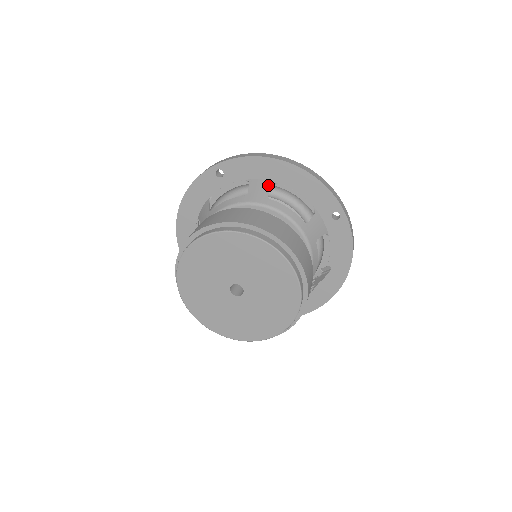
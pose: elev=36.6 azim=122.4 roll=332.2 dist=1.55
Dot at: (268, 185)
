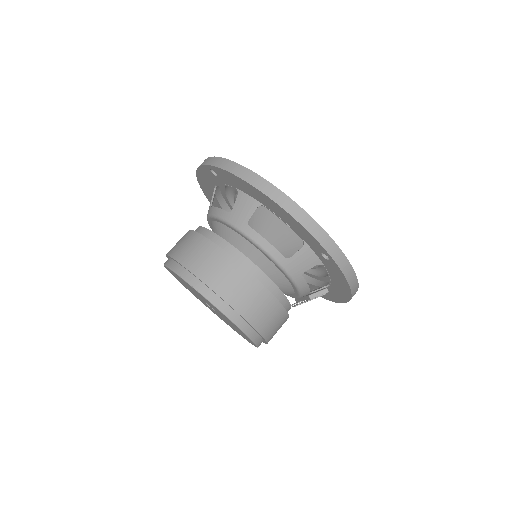
Dot at: (253, 206)
